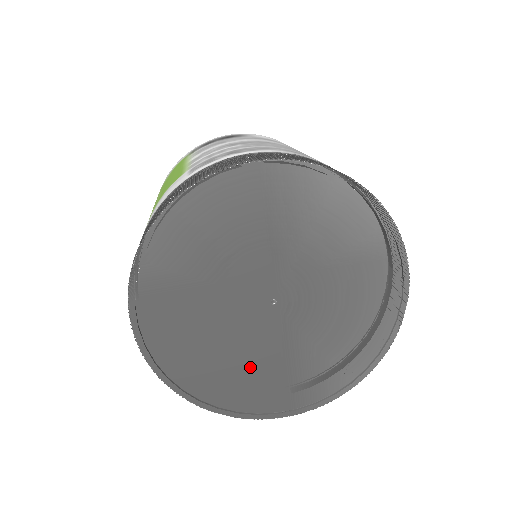
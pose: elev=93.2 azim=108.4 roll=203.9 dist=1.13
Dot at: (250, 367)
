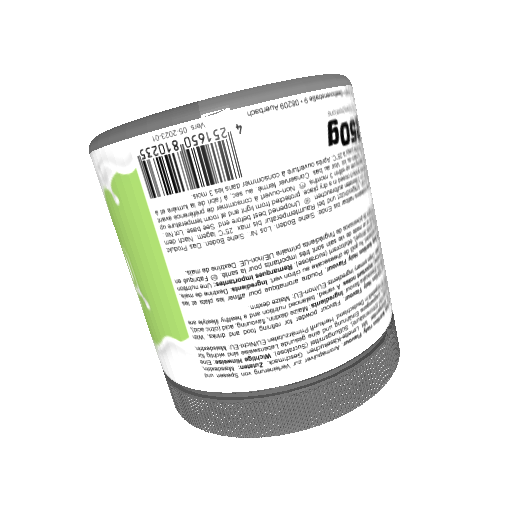
Dot at: occluded
